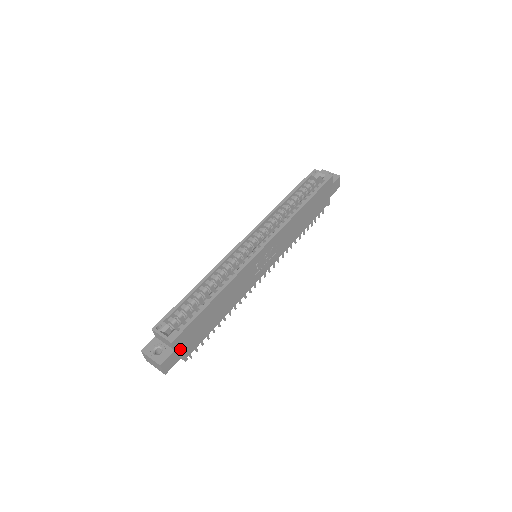
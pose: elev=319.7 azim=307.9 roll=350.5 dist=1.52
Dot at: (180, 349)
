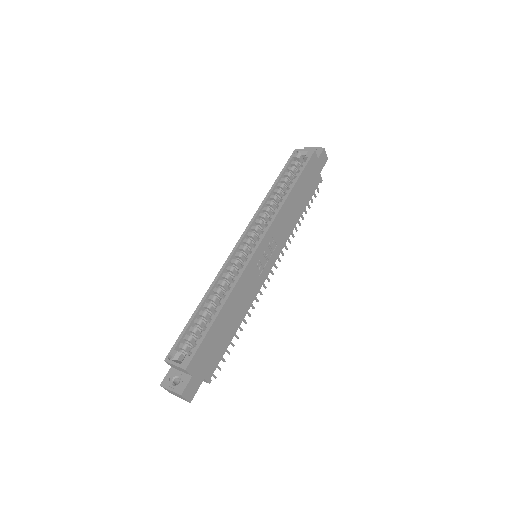
Dot at: (198, 373)
